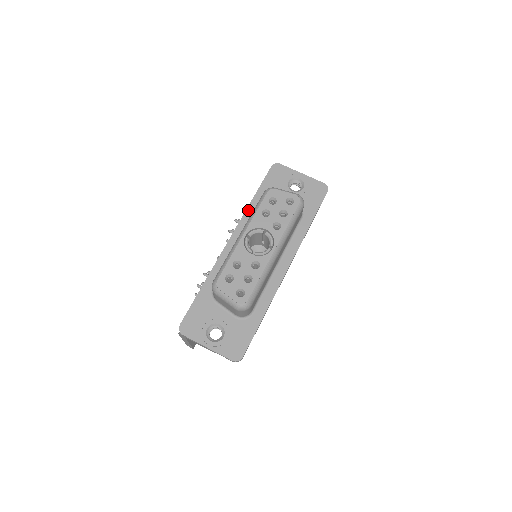
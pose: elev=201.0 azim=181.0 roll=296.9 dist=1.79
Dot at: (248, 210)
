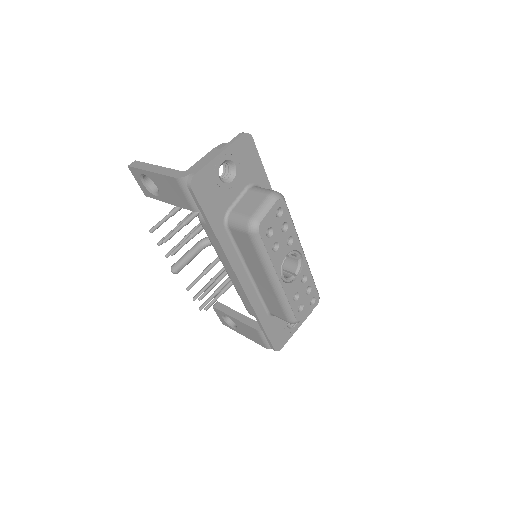
Dot at: (225, 248)
